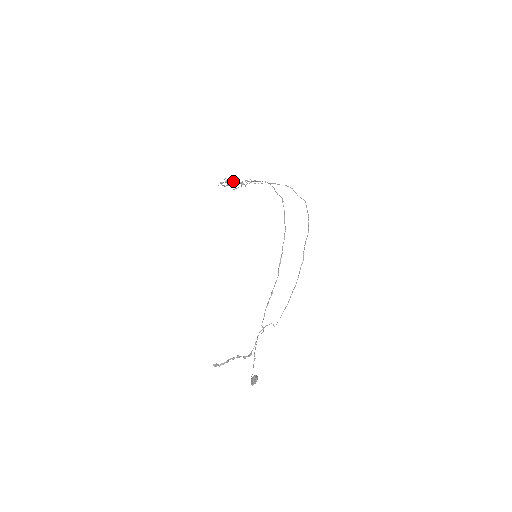
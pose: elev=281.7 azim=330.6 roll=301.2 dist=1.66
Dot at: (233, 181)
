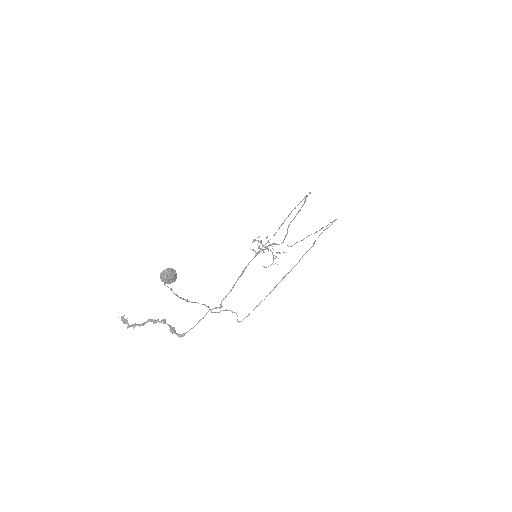
Dot at: occluded
